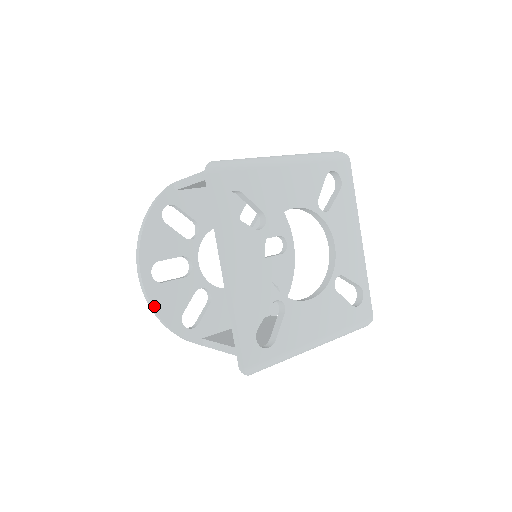
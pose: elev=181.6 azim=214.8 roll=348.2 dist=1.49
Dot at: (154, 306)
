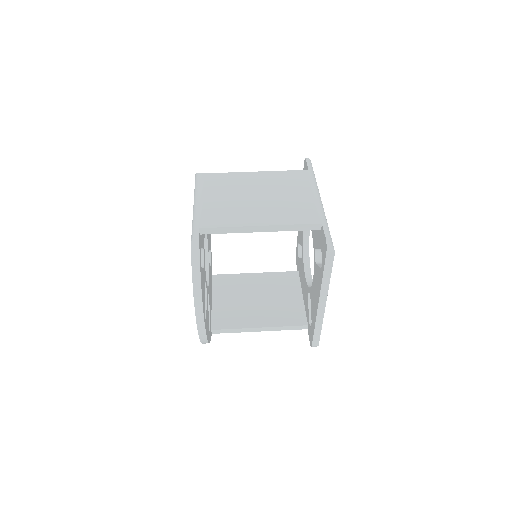
Dot at: (207, 338)
